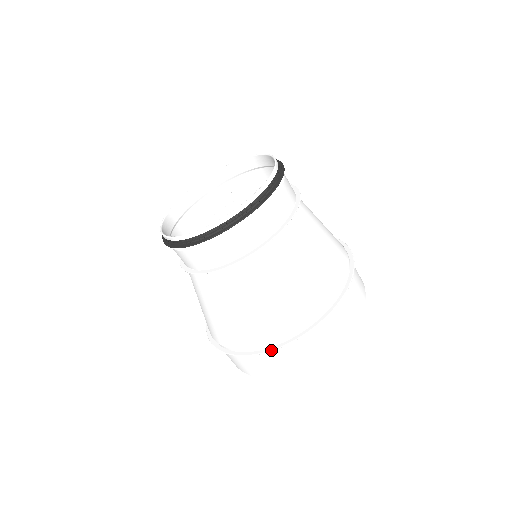
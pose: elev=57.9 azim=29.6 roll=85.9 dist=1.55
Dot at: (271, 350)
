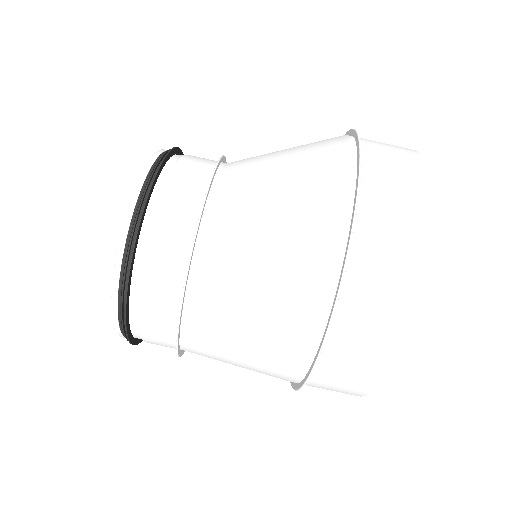
Dot at: (358, 144)
